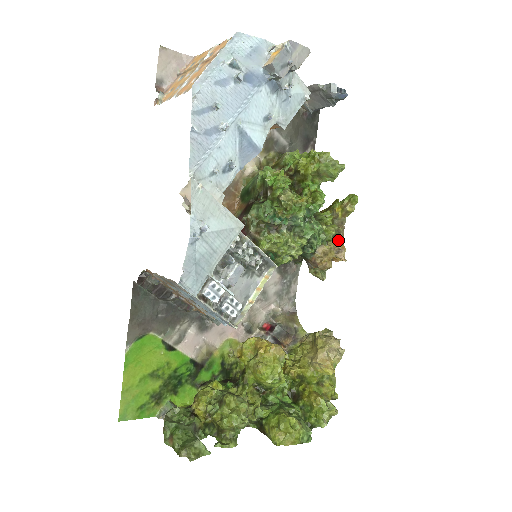
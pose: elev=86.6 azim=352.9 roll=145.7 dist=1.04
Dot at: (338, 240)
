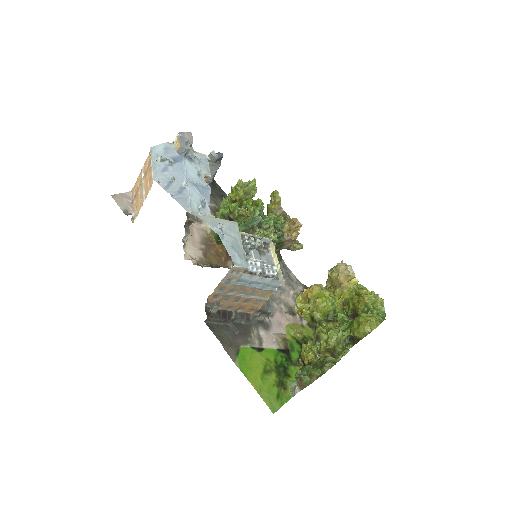
Dot at: (288, 220)
